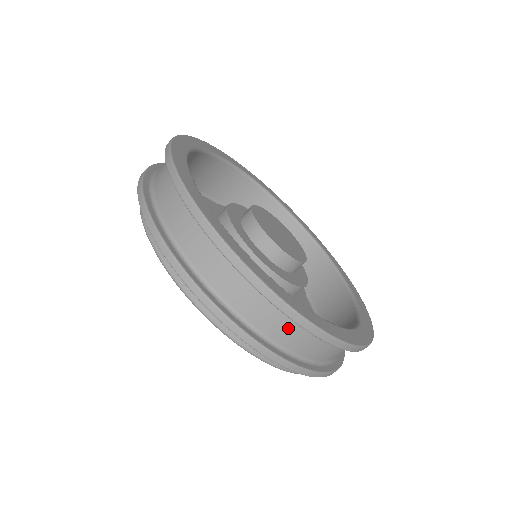
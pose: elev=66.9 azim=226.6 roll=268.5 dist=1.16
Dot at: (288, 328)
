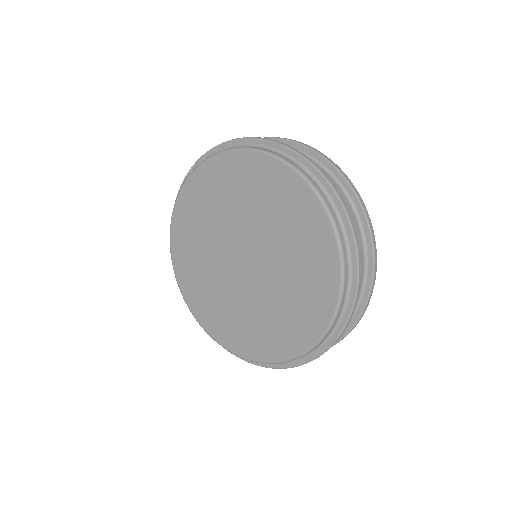
Dot at: (343, 199)
